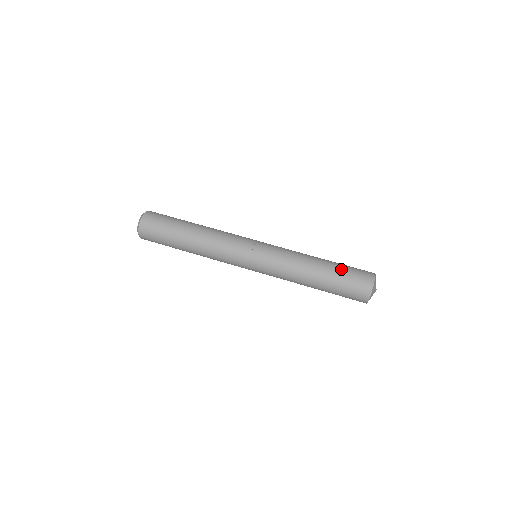
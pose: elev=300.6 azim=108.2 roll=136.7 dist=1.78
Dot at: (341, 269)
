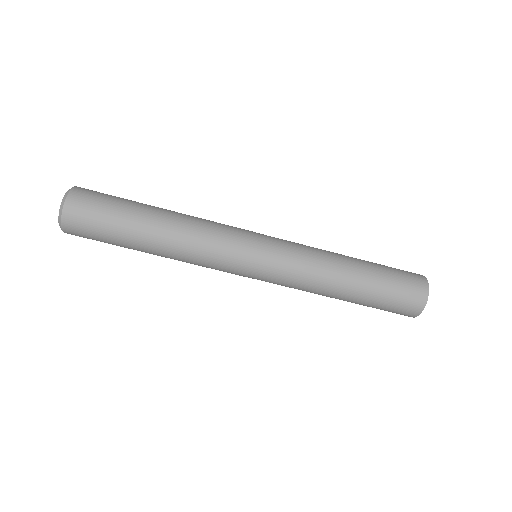
Dot at: (379, 296)
